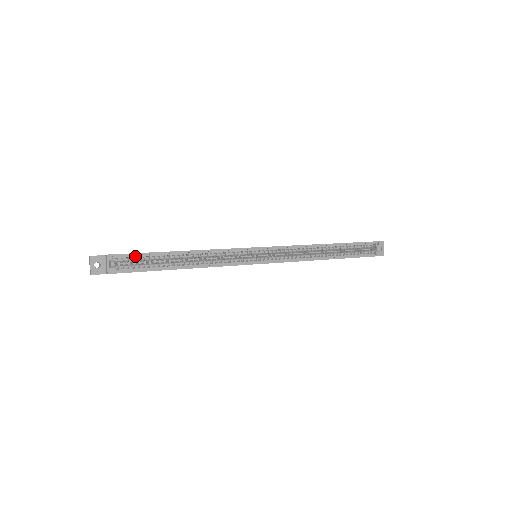
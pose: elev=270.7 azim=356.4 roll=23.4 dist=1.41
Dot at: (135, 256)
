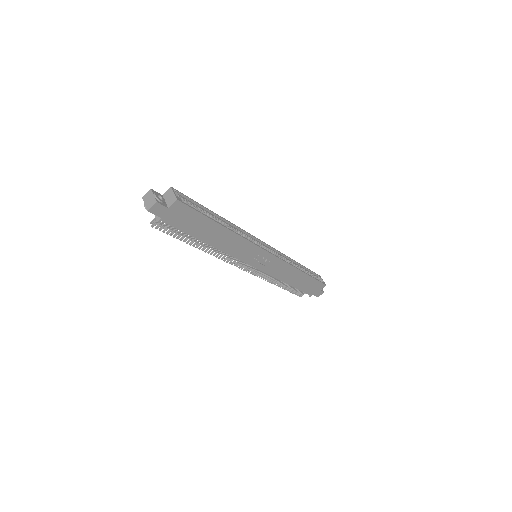
Dot at: (189, 201)
